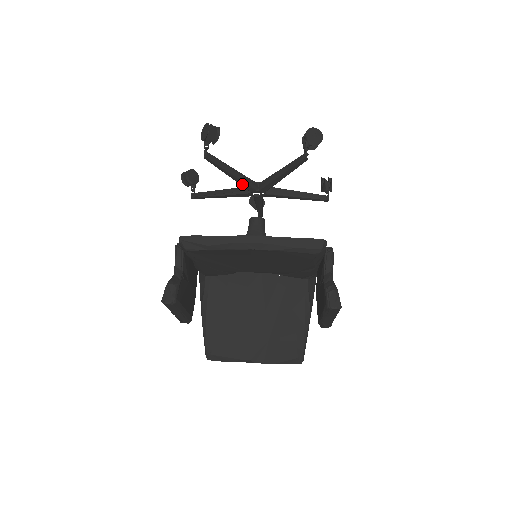
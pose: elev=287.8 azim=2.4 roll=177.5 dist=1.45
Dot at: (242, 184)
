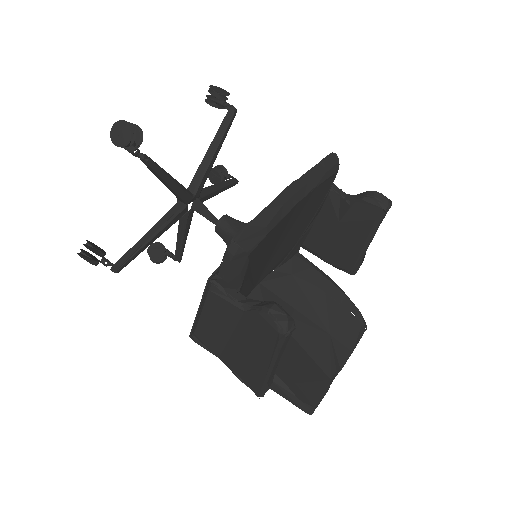
Dot at: (180, 194)
